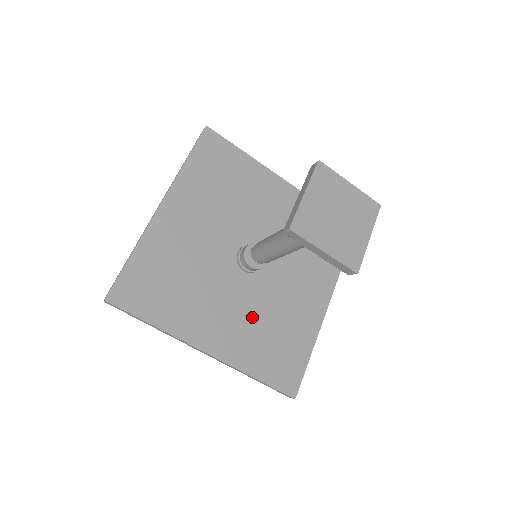
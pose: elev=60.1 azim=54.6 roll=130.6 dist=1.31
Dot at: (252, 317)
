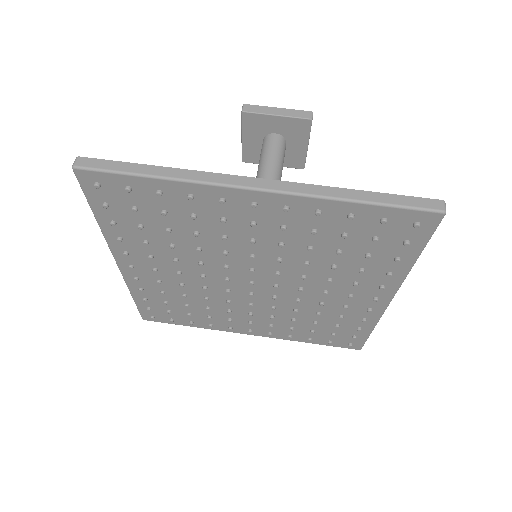
Dot at: occluded
